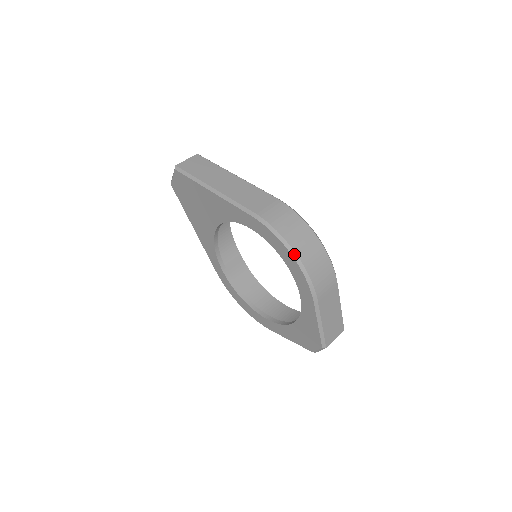
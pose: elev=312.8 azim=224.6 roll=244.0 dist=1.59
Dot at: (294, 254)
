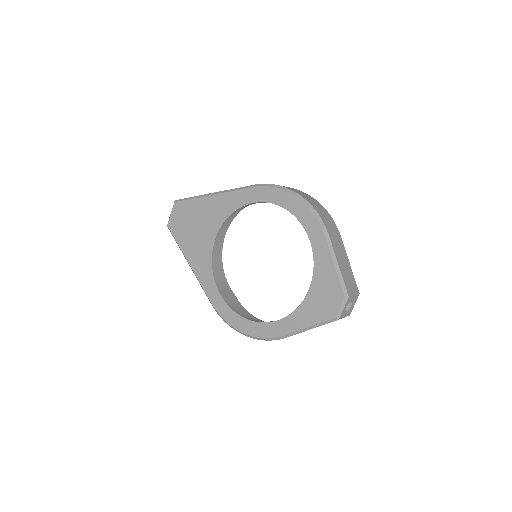
Dot at: (298, 195)
